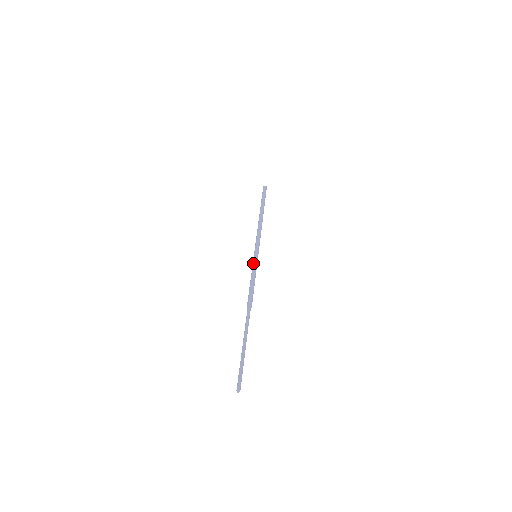
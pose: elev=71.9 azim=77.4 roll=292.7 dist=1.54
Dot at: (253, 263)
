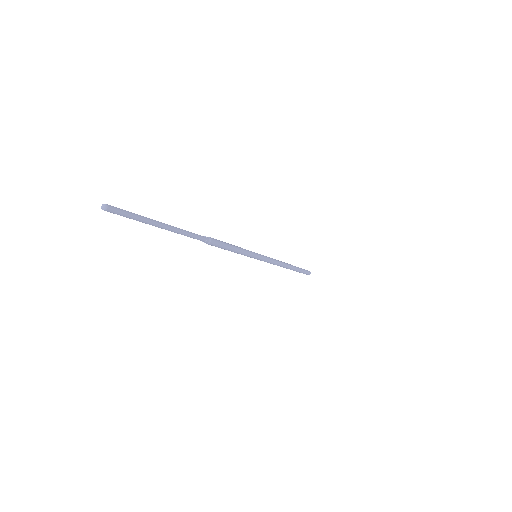
Dot at: occluded
